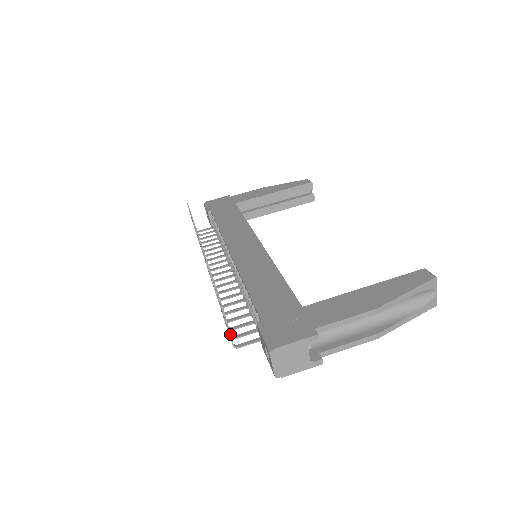
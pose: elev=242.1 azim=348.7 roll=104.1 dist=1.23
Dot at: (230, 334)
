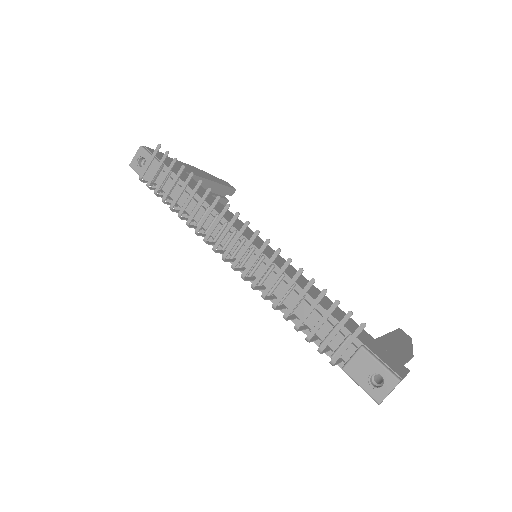
Dot at: occluded
